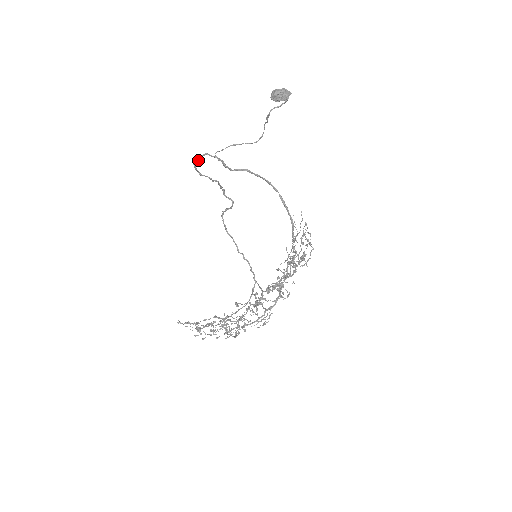
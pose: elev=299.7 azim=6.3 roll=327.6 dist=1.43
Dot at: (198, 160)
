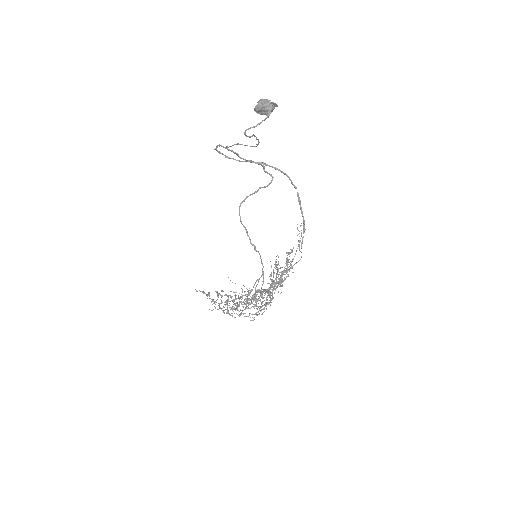
Dot at: occluded
